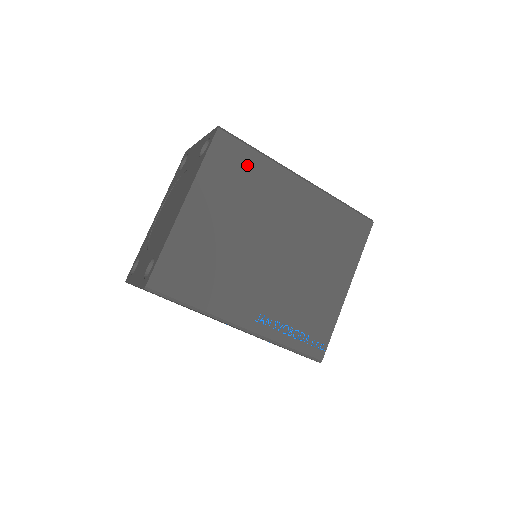
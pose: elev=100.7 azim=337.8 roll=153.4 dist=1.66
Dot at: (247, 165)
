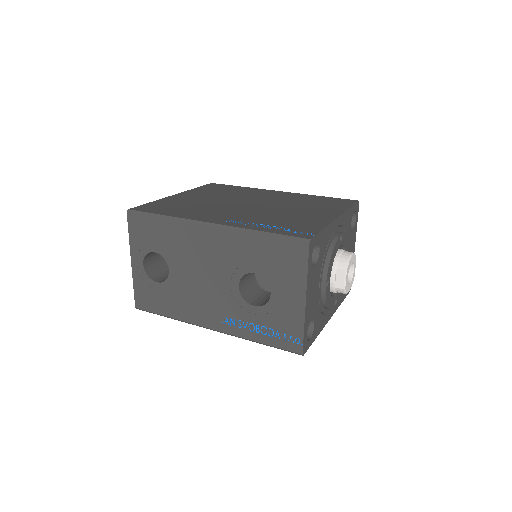
Dot at: (231, 189)
